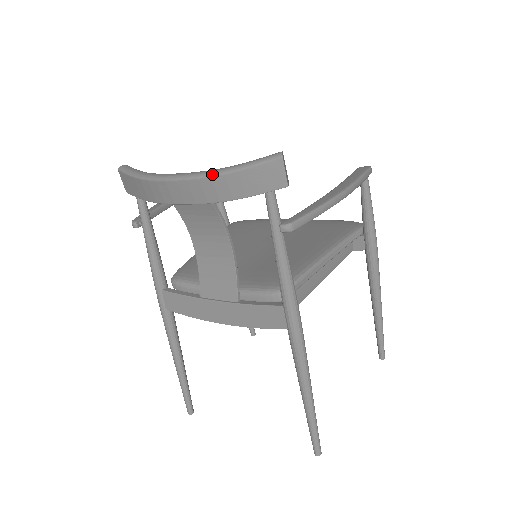
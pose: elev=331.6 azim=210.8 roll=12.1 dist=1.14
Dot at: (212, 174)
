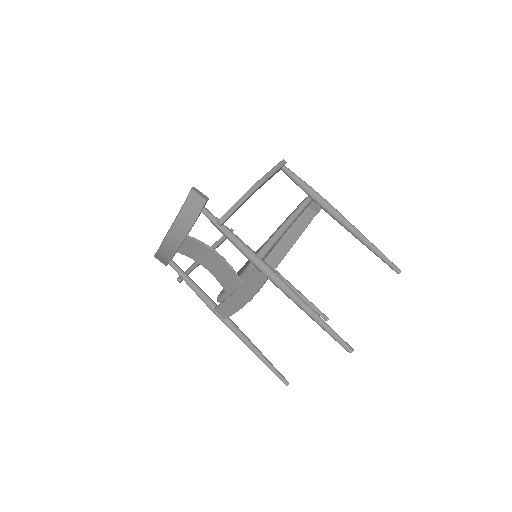
Dot at: (174, 222)
